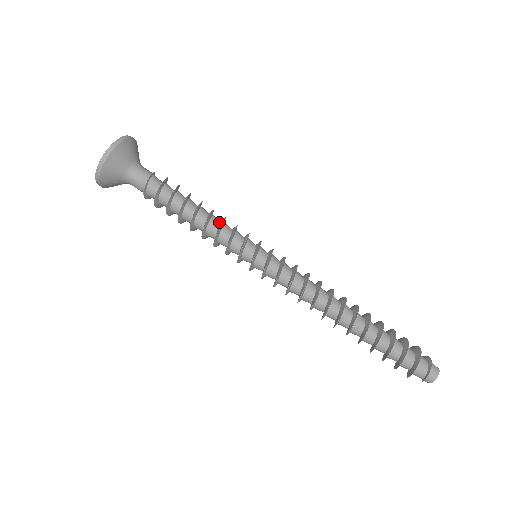
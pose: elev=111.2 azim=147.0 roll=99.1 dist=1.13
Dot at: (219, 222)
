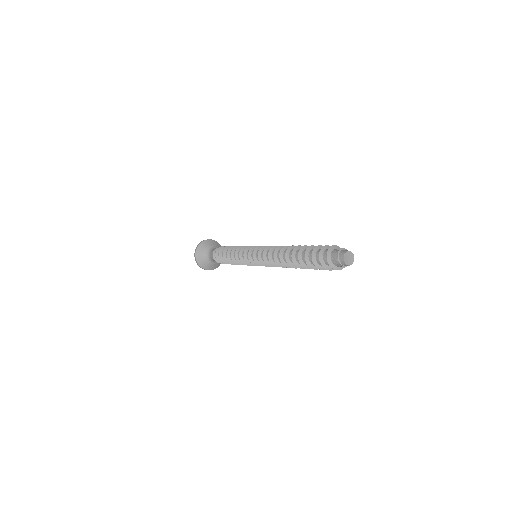
Dot at: occluded
